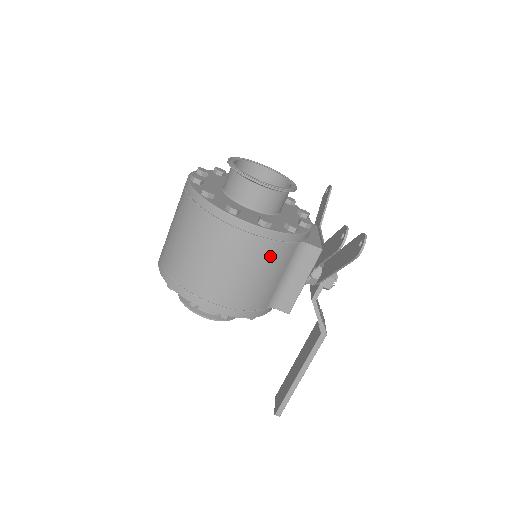
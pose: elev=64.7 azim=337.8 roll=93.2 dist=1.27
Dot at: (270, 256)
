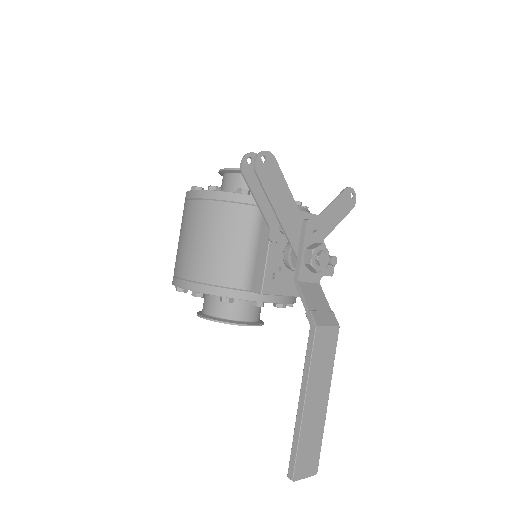
Dot at: (219, 218)
